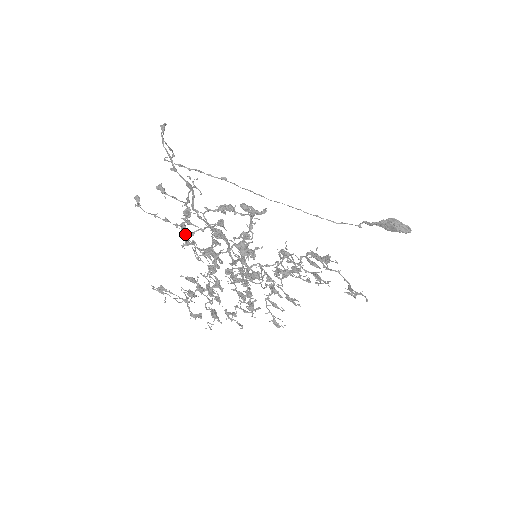
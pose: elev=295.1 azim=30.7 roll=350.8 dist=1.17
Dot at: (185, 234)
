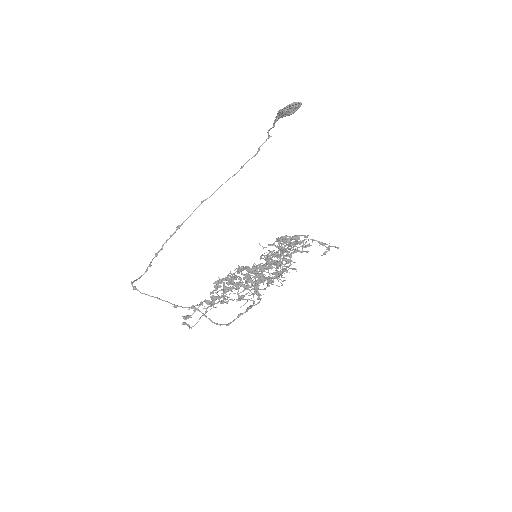
Dot at: (219, 300)
